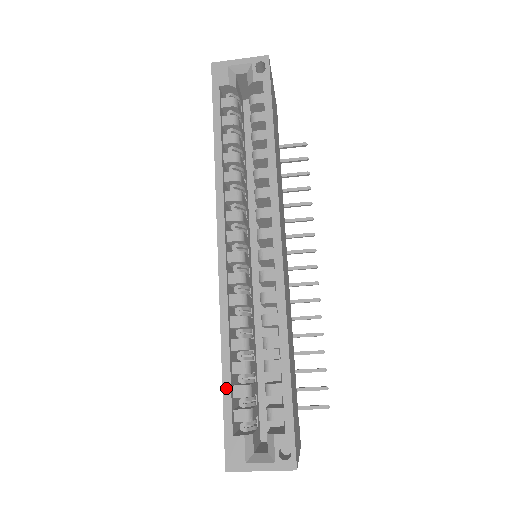
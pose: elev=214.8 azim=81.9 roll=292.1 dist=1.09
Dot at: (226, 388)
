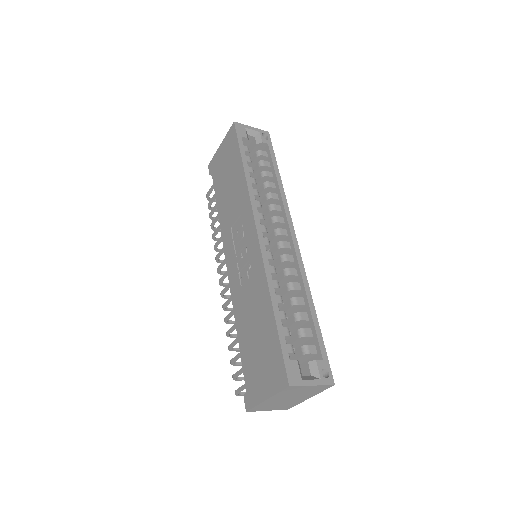
Dot at: (279, 325)
